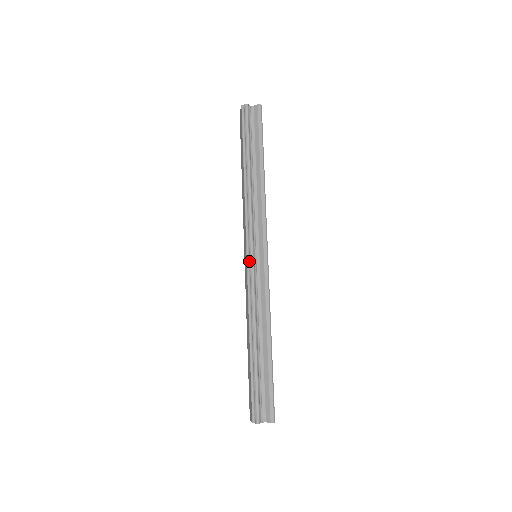
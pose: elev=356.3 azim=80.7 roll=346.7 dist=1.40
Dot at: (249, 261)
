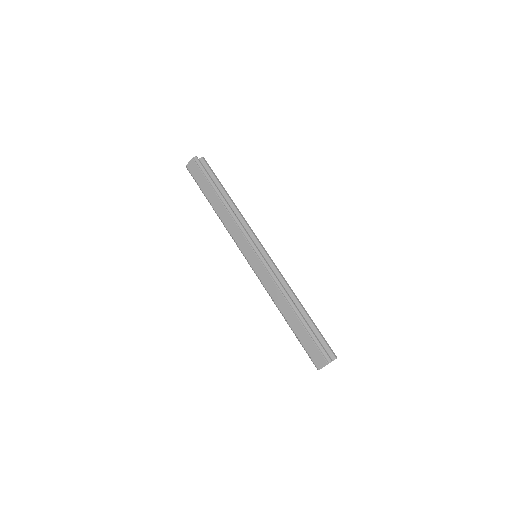
Dot at: (260, 256)
